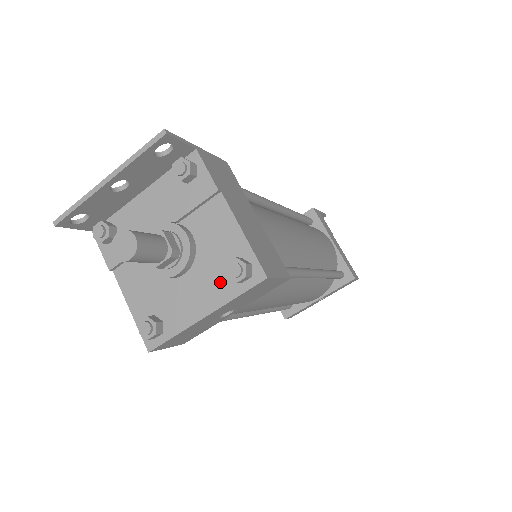
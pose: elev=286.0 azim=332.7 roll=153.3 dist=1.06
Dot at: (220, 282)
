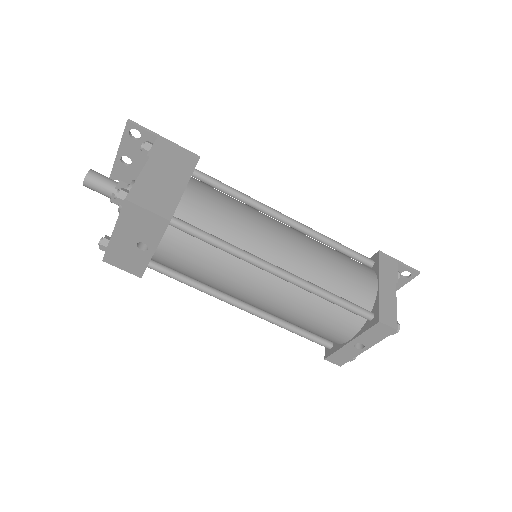
Dot at: occluded
